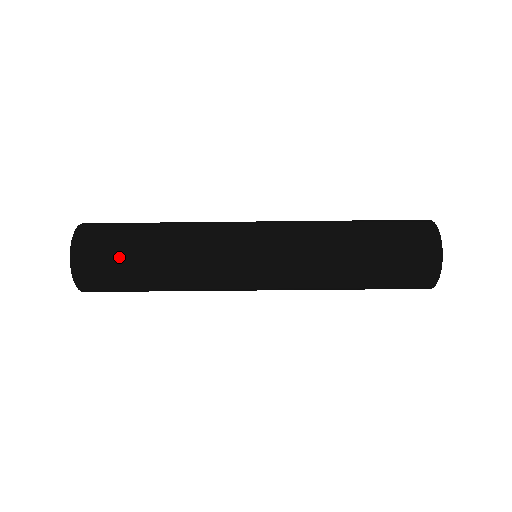
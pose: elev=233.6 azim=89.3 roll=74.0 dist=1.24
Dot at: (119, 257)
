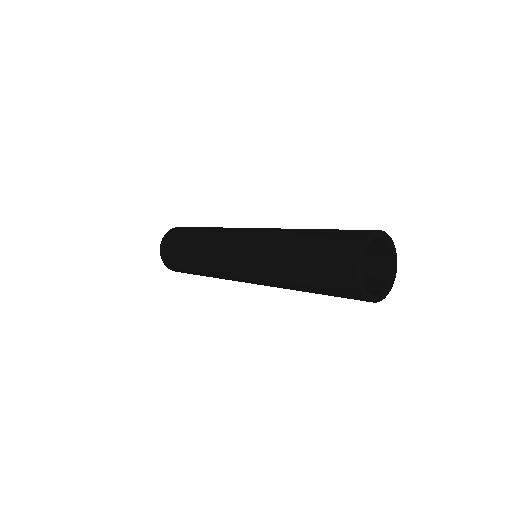
Dot at: (184, 270)
